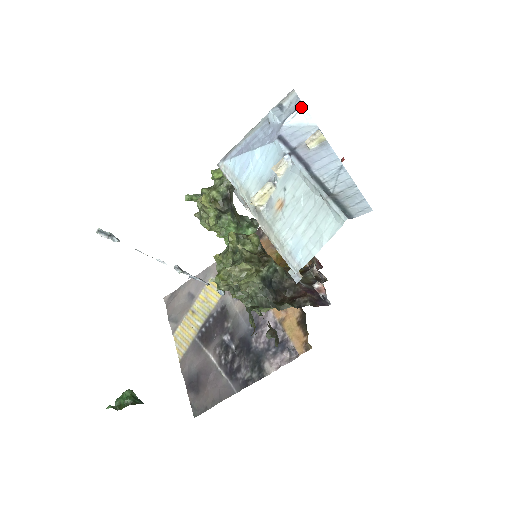
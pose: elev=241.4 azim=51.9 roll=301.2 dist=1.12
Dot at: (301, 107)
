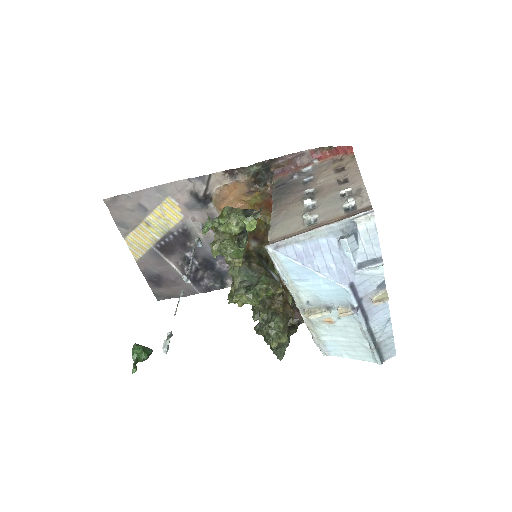
Dot at: (381, 265)
